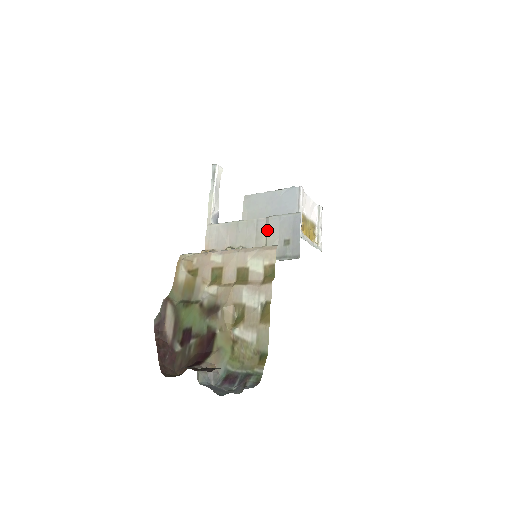
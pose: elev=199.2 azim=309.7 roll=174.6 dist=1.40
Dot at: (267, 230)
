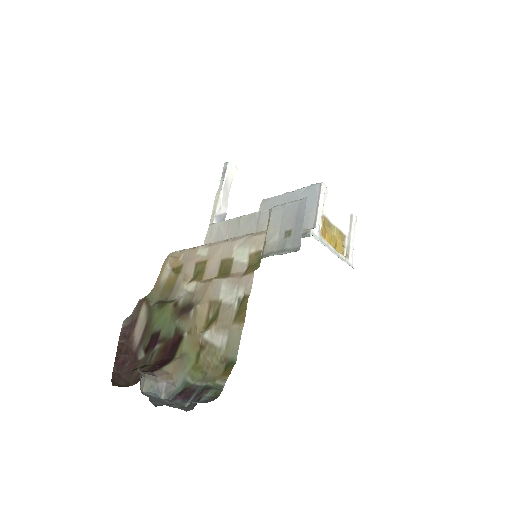
Dot at: (268, 222)
